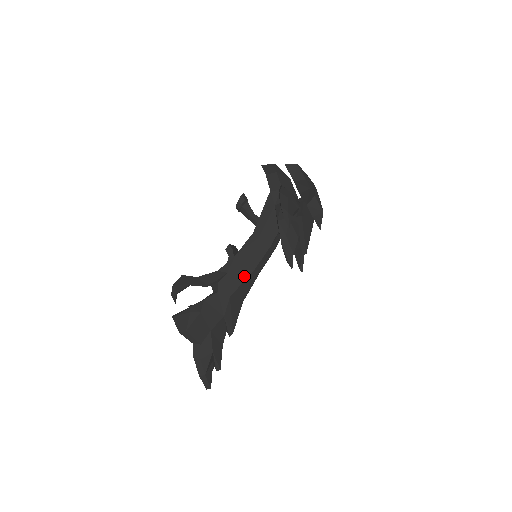
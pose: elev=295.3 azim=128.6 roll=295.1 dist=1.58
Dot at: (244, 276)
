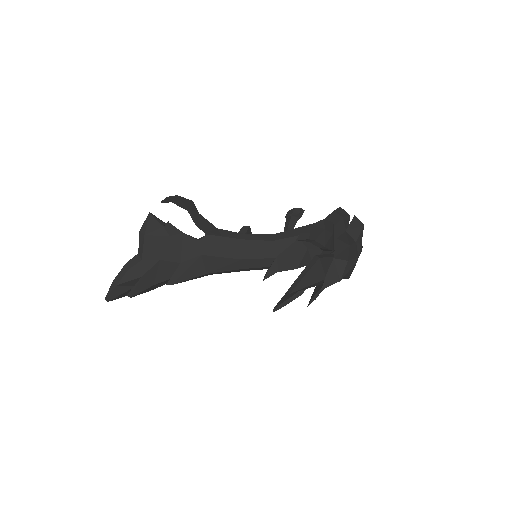
Dot at: (229, 254)
